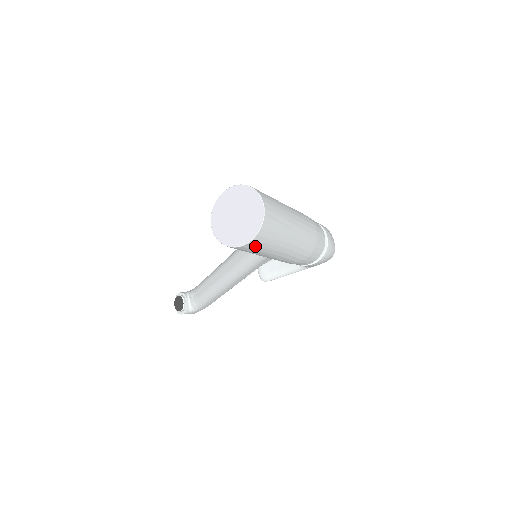
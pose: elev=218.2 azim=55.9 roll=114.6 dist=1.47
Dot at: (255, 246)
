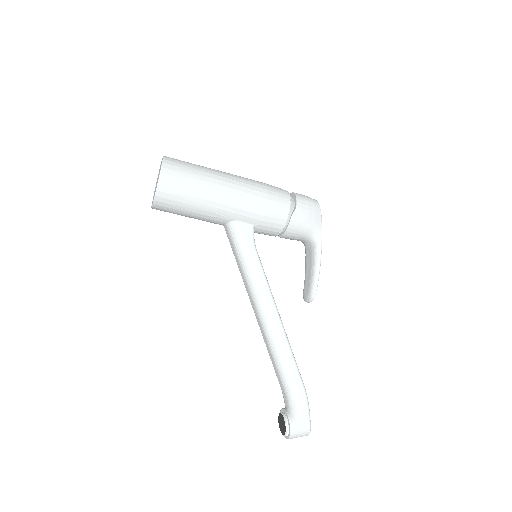
Dot at: (174, 176)
